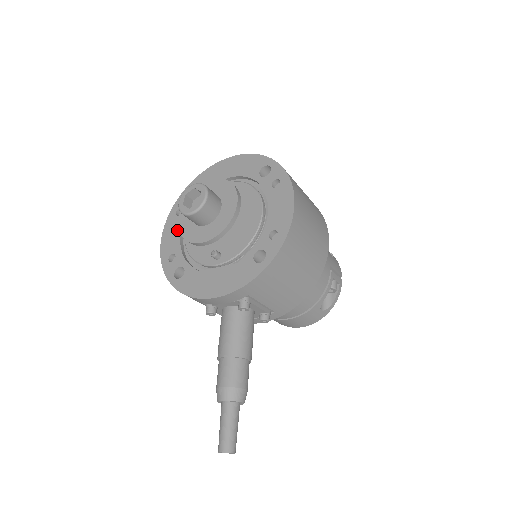
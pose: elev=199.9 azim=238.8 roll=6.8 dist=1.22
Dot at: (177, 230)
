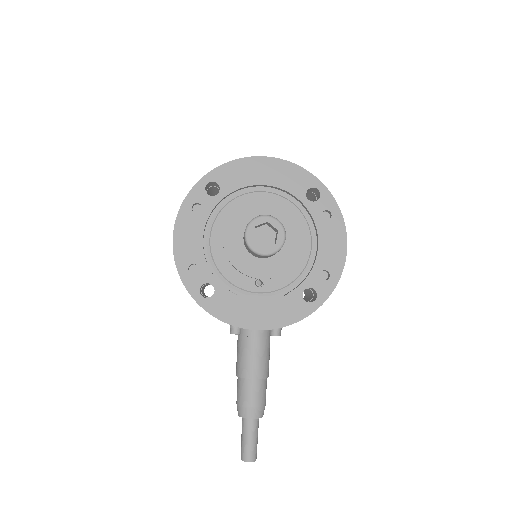
Dot at: (197, 233)
